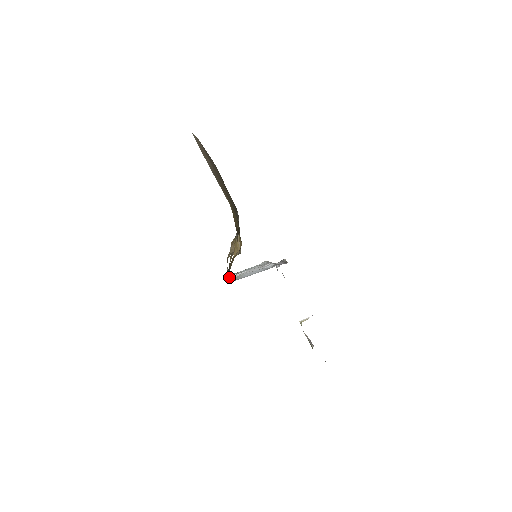
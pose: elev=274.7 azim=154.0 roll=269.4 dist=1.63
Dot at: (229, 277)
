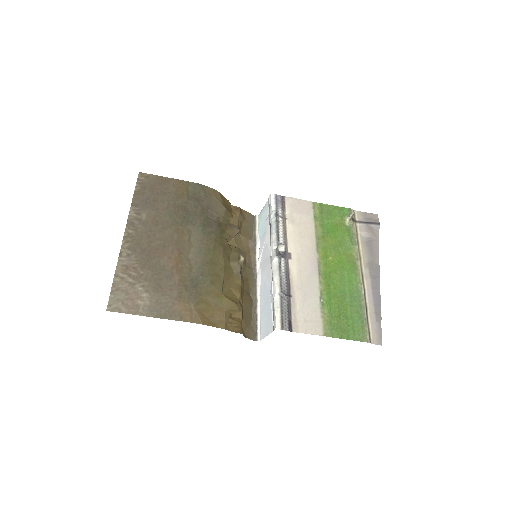
Dot at: (255, 327)
